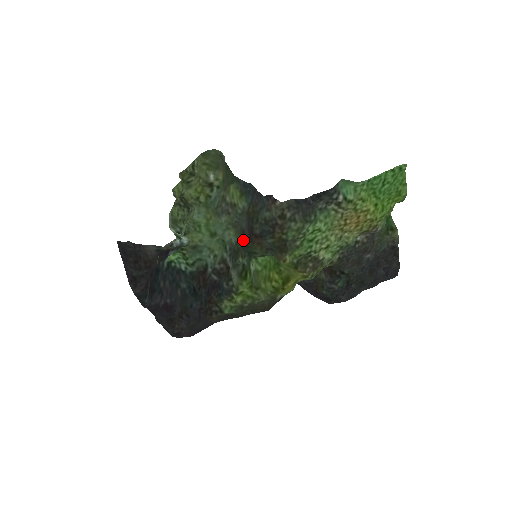
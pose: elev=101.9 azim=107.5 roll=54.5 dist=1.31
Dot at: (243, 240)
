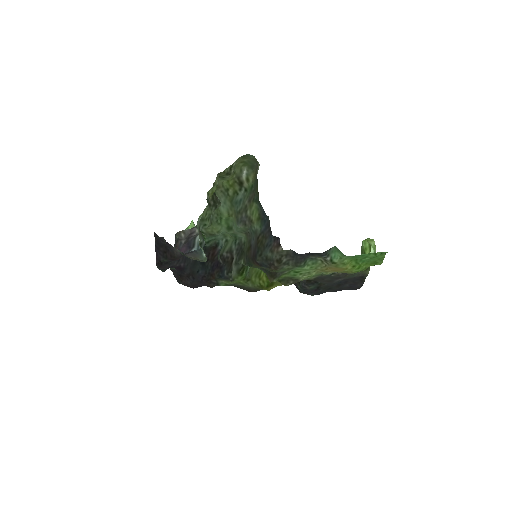
Dot at: (248, 252)
